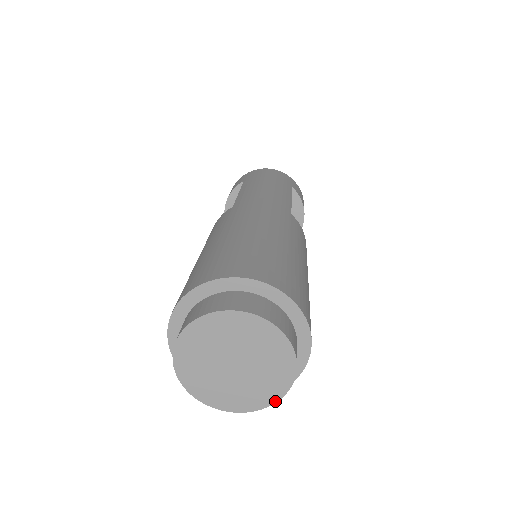
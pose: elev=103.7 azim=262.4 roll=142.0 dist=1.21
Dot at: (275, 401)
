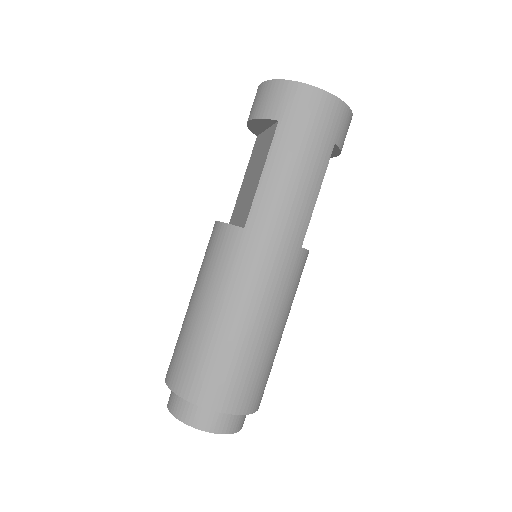
Dot at: occluded
